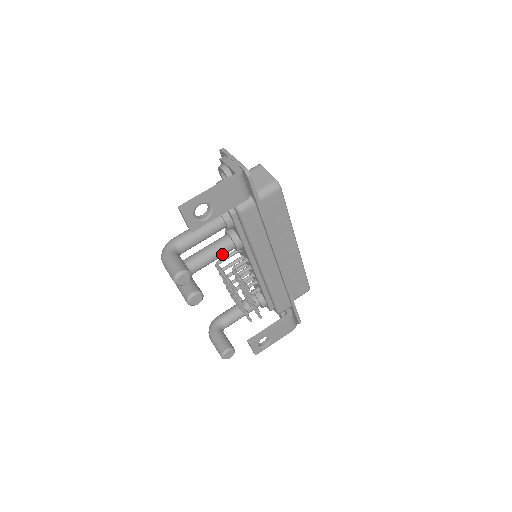
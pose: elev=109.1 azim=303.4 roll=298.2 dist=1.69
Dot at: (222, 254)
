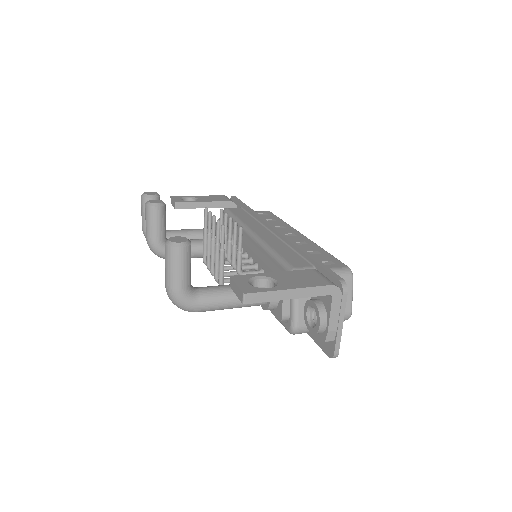
Dot at: occluded
